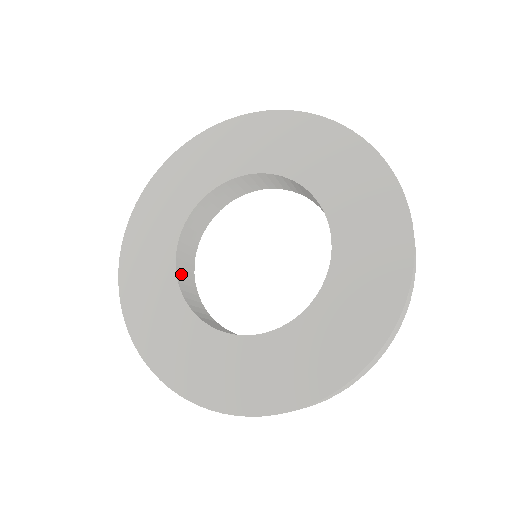
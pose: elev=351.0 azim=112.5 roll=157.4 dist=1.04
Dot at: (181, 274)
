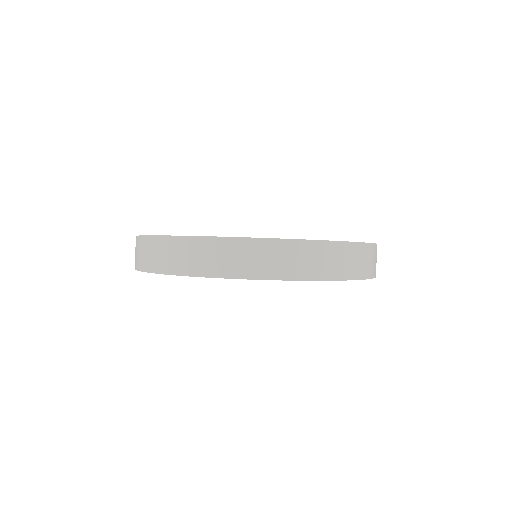
Dot at: occluded
